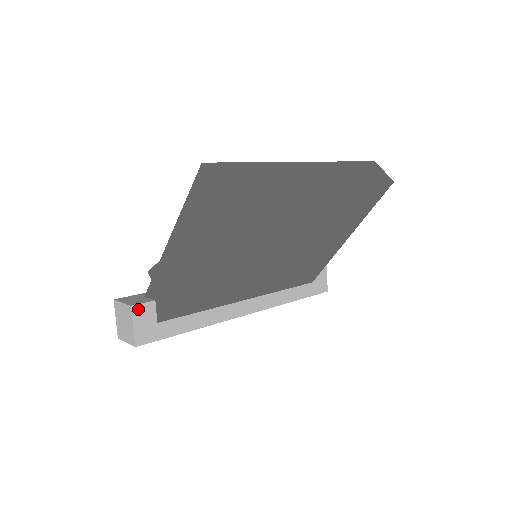
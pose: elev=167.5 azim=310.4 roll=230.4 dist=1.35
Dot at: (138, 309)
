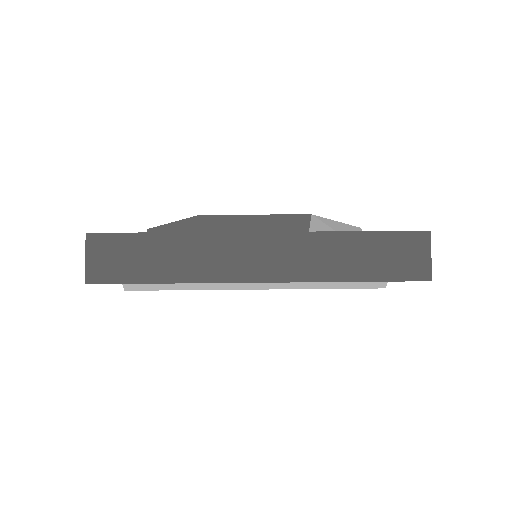
Dot at: occluded
